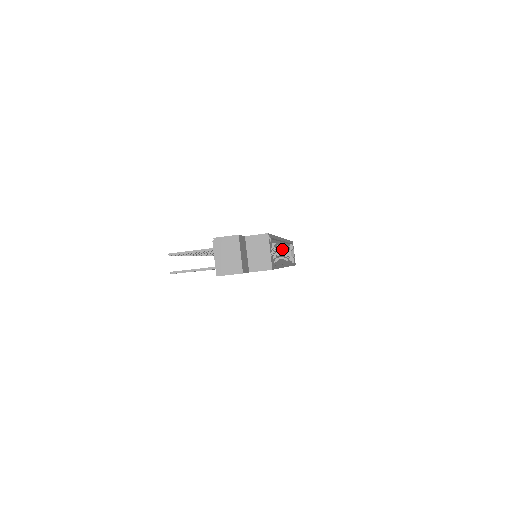
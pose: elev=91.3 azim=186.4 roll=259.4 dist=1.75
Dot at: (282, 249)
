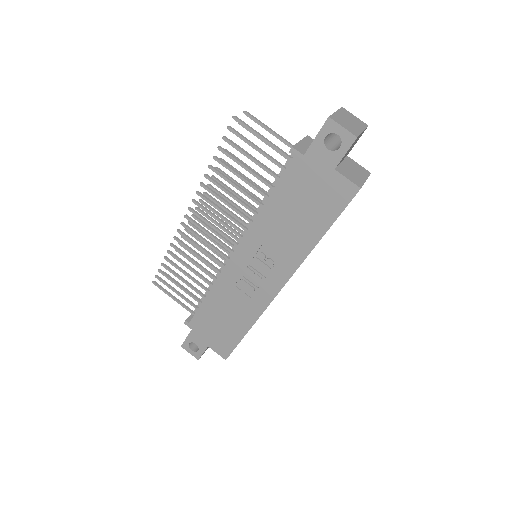
Dot at: occluded
